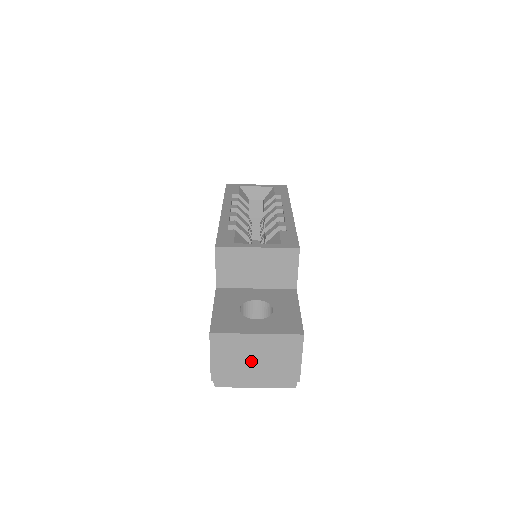
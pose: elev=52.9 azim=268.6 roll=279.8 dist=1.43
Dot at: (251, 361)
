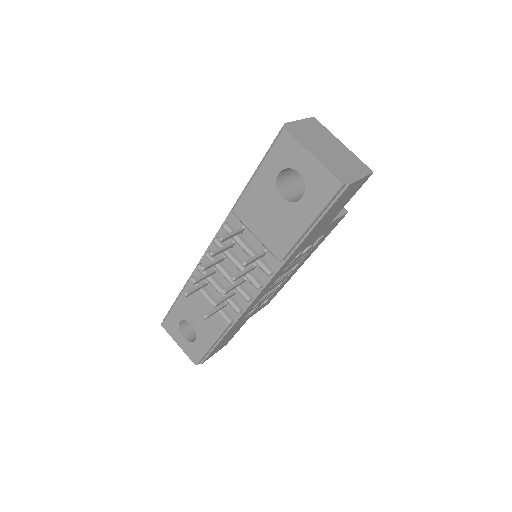
Dot at: (325, 146)
